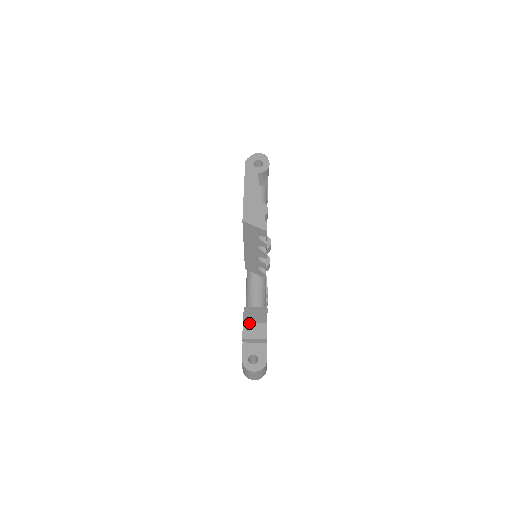
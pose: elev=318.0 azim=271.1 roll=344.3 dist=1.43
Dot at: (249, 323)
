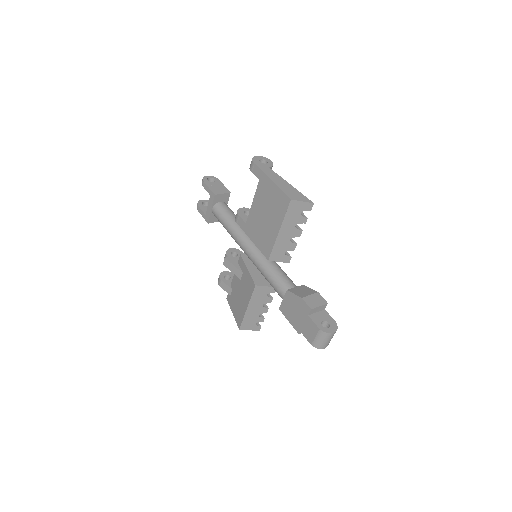
Dot at: (306, 297)
